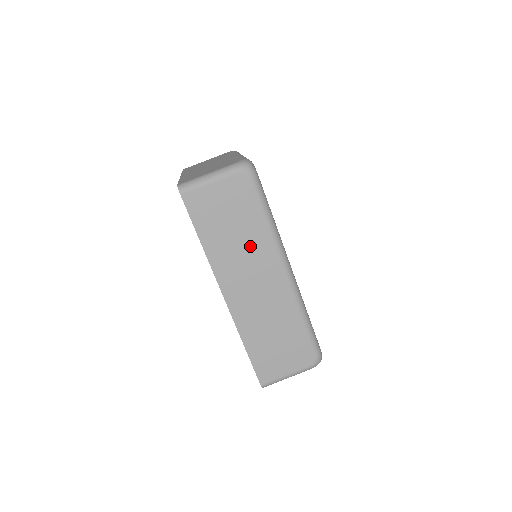
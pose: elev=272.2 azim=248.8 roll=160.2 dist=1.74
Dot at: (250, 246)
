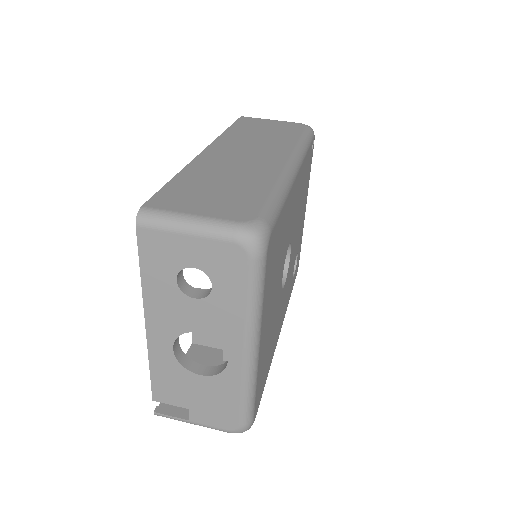
Dot at: (269, 142)
